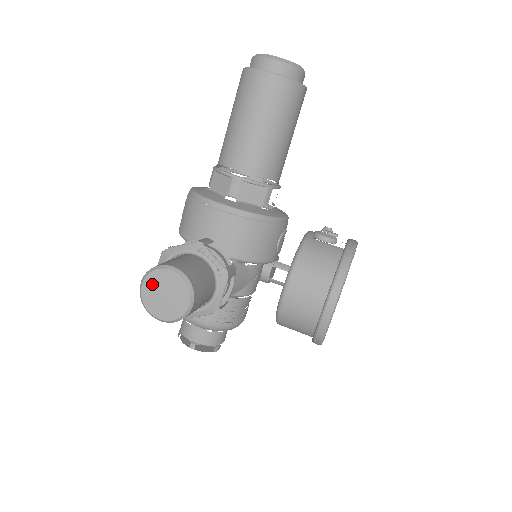
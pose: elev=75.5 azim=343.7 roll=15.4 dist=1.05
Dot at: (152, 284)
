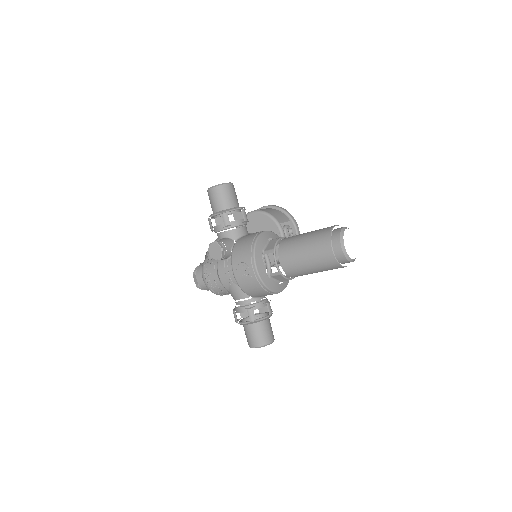
Dot at: (260, 347)
